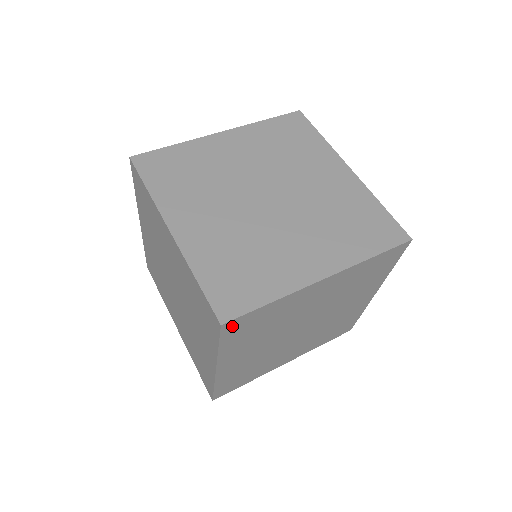
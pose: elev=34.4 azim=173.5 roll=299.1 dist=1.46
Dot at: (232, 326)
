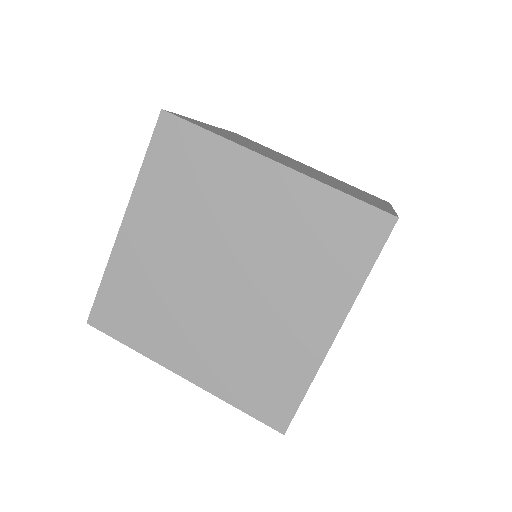
Dot at: occluded
